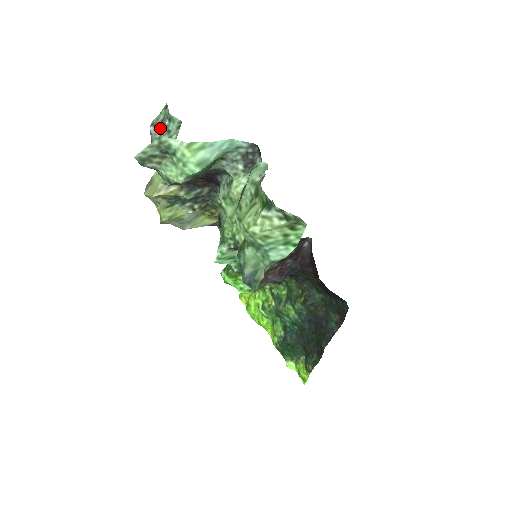
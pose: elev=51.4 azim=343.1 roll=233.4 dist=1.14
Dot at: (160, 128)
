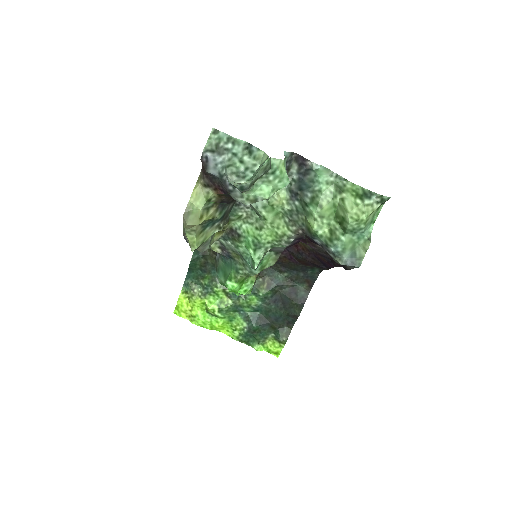
Dot at: (217, 153)
